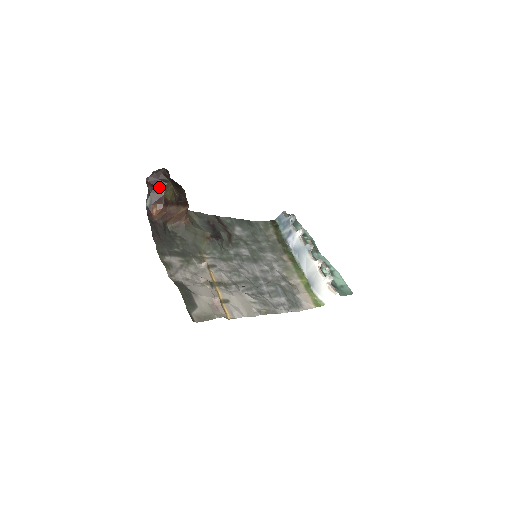
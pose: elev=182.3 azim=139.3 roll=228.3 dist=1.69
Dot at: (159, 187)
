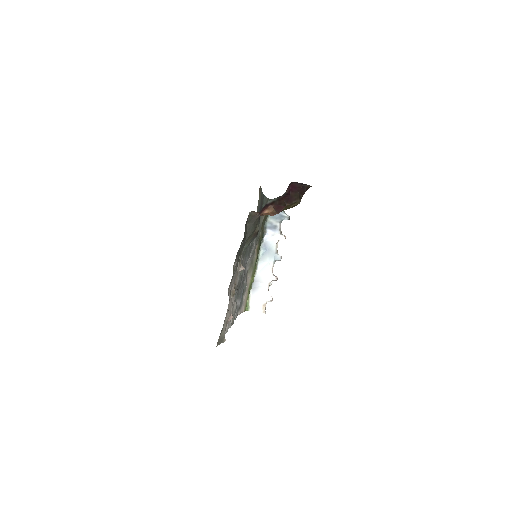
Dot at: (291, 197)
